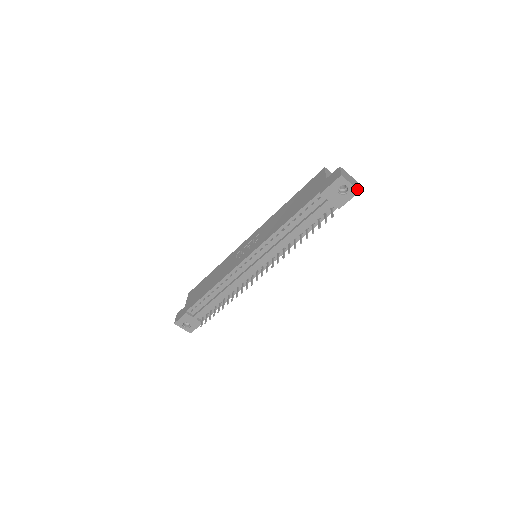
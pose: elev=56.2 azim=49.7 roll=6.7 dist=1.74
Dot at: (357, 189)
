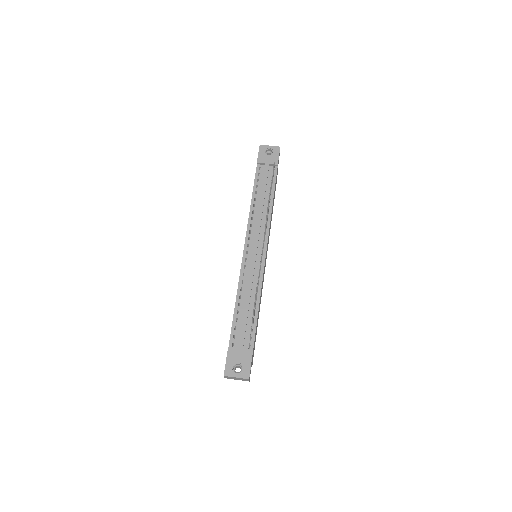
Dot at: (277, 147)
